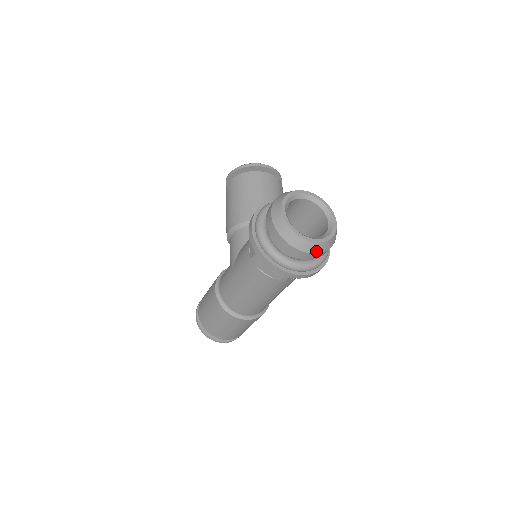
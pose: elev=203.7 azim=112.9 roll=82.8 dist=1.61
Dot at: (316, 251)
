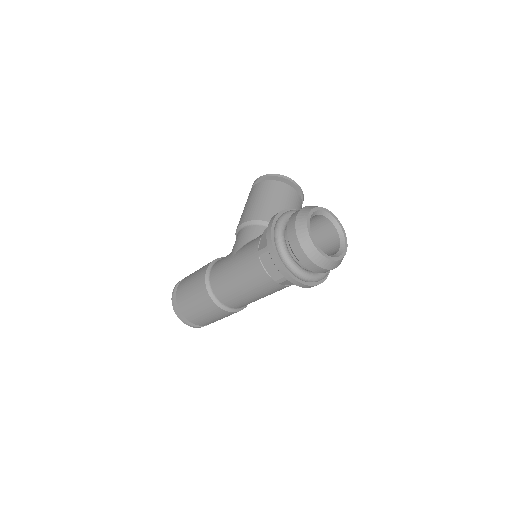
Dot at: (322, 265)
